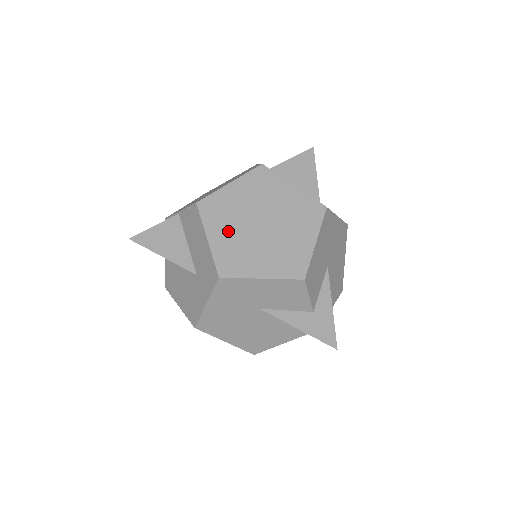
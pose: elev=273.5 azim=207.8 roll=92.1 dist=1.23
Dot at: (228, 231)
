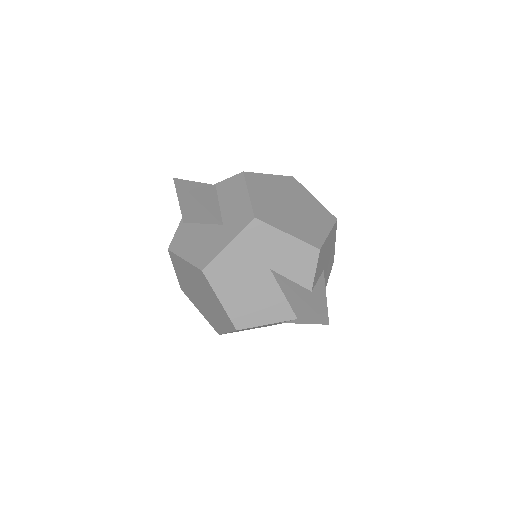
Dot at: (265, 197)
